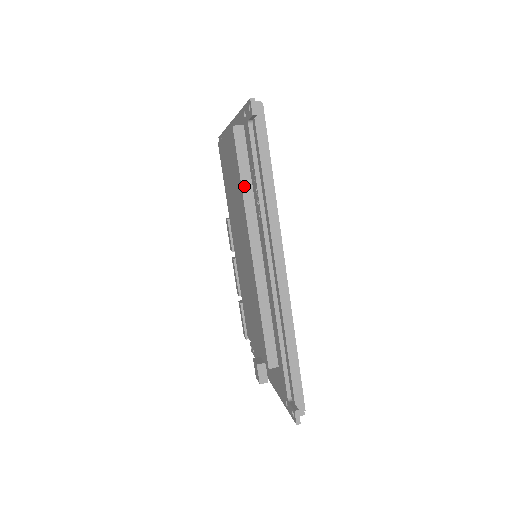
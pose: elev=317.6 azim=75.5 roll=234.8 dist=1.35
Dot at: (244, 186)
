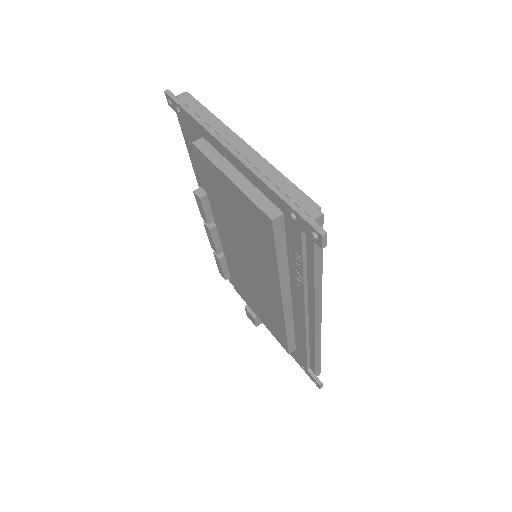
Dot at: (280, 263)
